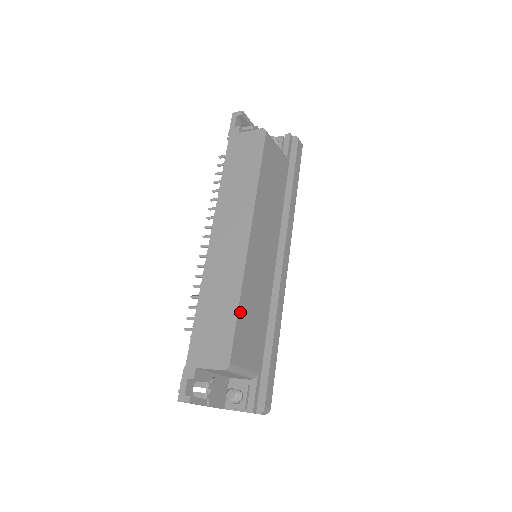
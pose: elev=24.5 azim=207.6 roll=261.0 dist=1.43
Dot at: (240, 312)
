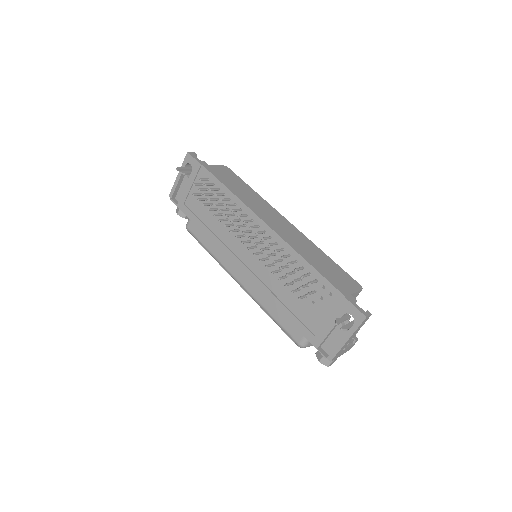
Dot at: occluded
